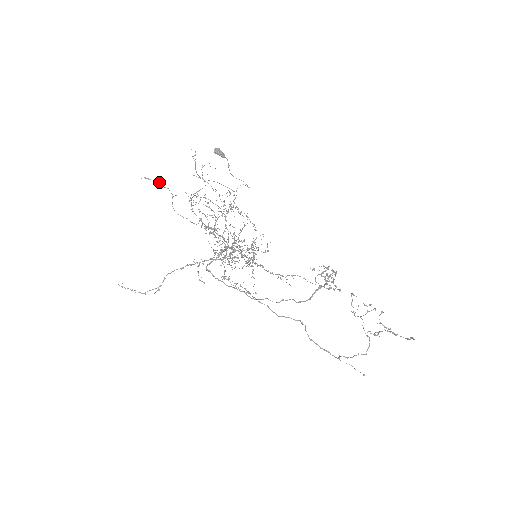
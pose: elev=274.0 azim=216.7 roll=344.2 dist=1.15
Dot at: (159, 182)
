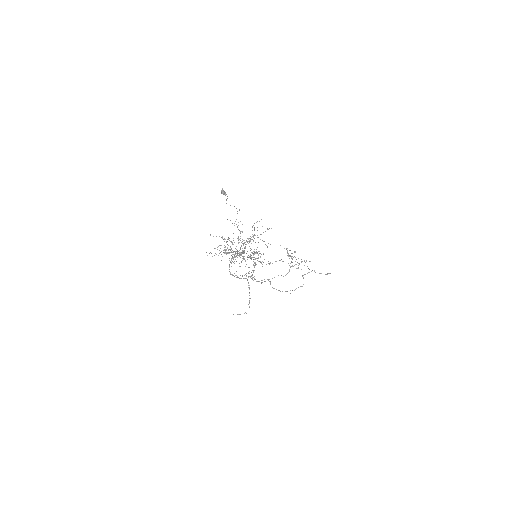
Dot at: occluded
